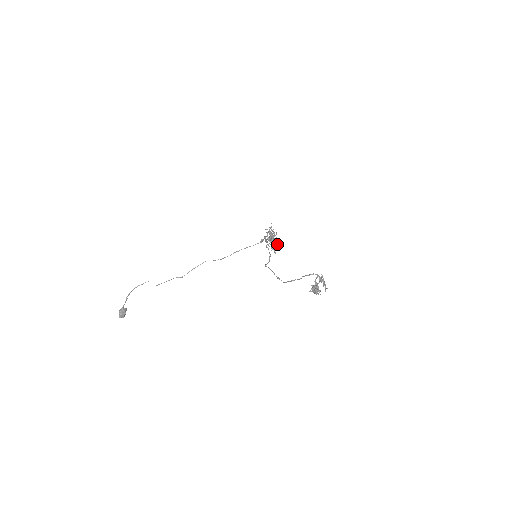
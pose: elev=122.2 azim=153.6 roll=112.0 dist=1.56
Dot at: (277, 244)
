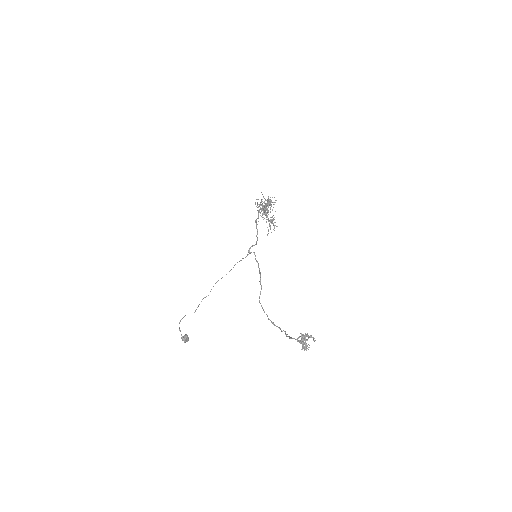
Dot at: (272, 223)
